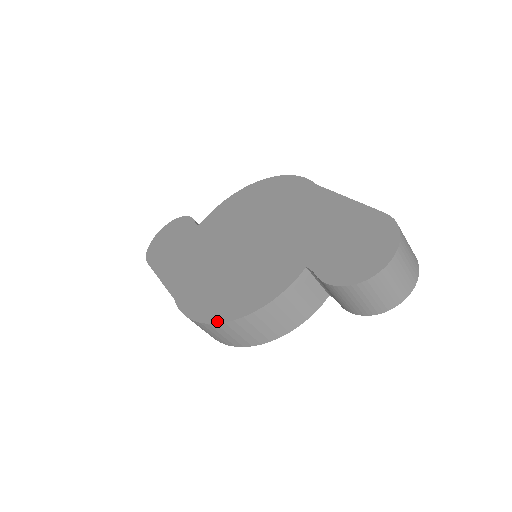
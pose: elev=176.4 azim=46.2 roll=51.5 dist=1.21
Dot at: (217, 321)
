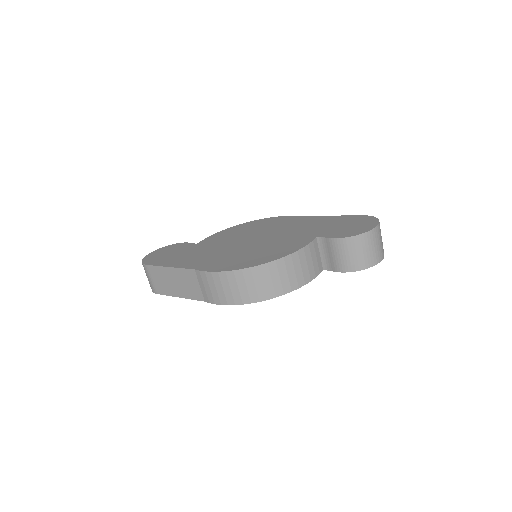
Dot at: (251, 266)
